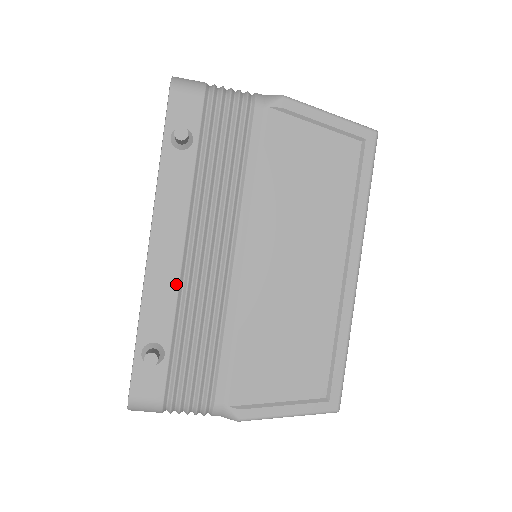
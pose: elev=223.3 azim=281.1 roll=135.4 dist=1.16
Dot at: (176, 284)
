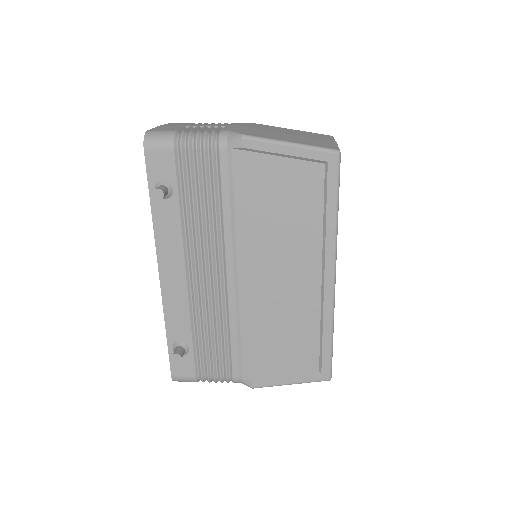
Dot at: (186, 301)
